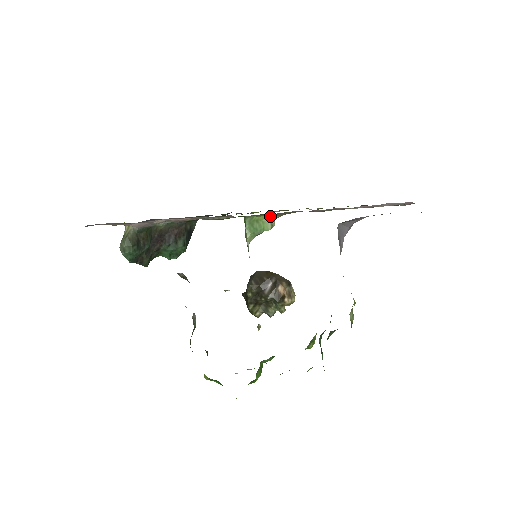
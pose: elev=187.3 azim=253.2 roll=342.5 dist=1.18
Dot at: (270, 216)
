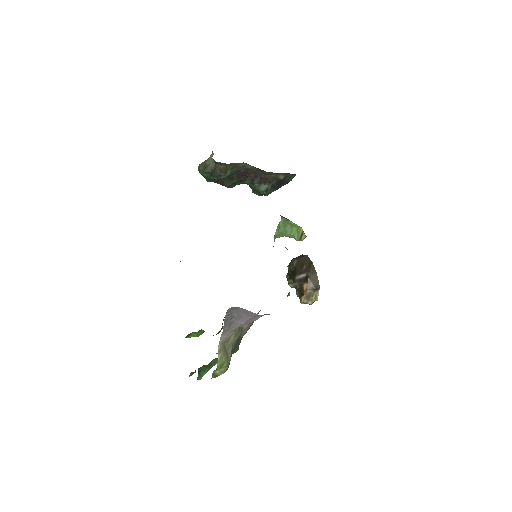
Dot at: occluded
